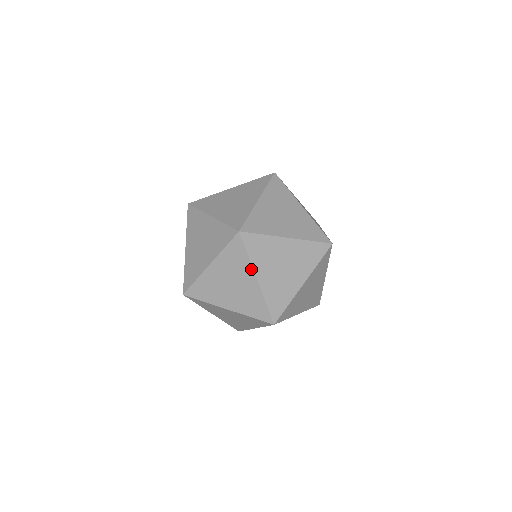
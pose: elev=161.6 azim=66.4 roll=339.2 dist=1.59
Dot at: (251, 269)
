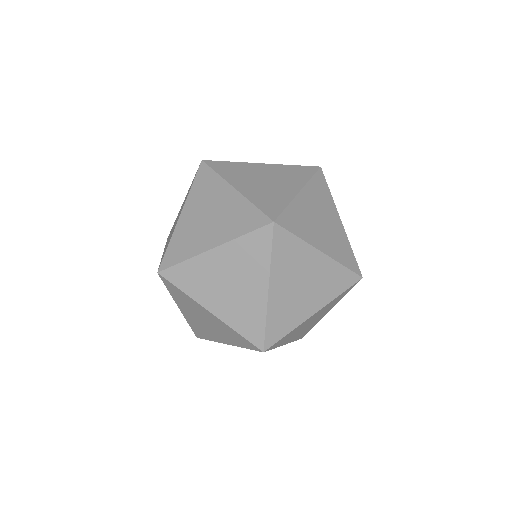
Dot at: occluded
